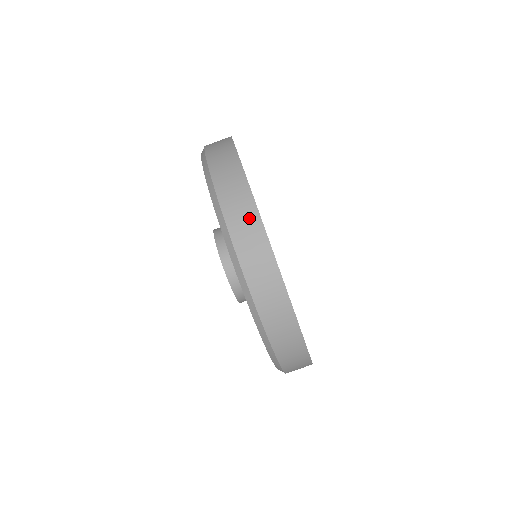
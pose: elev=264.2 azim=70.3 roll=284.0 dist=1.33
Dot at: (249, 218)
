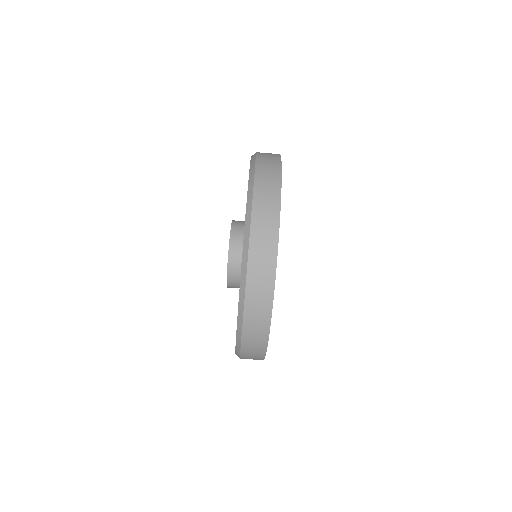
Dot at: (259, 346)
